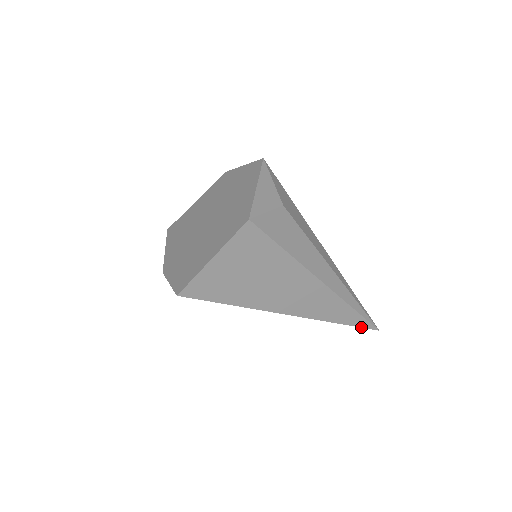
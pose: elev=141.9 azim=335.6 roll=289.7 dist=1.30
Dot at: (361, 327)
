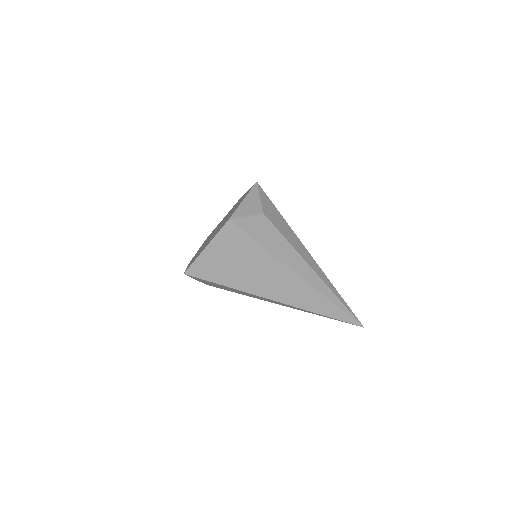
Dot at: (345, 321)
